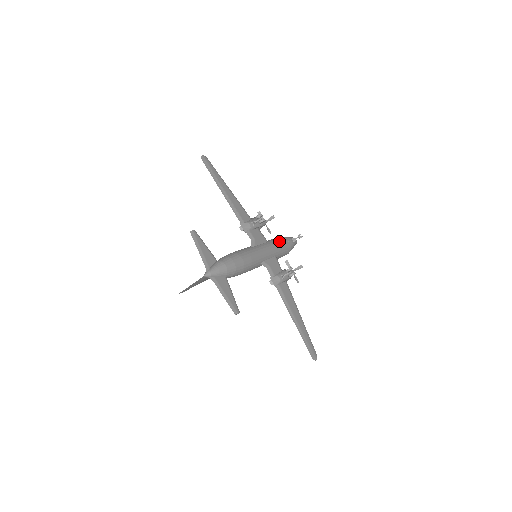
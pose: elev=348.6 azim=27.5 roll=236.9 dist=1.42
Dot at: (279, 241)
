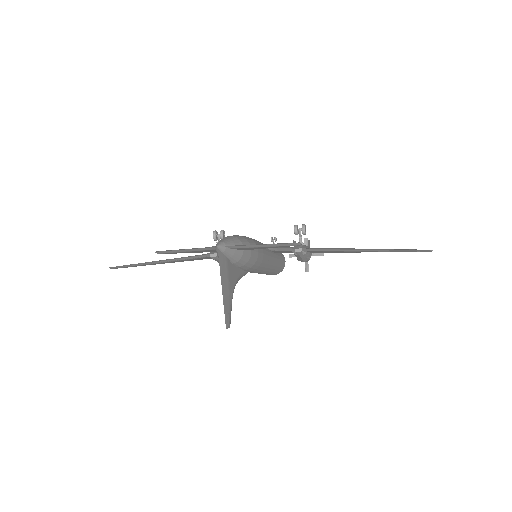
Dot at: occluded
